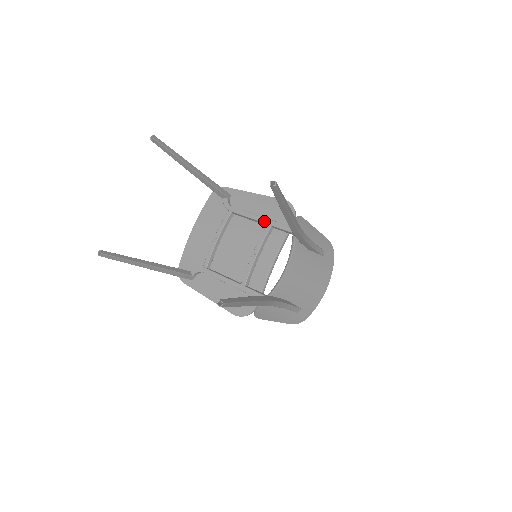
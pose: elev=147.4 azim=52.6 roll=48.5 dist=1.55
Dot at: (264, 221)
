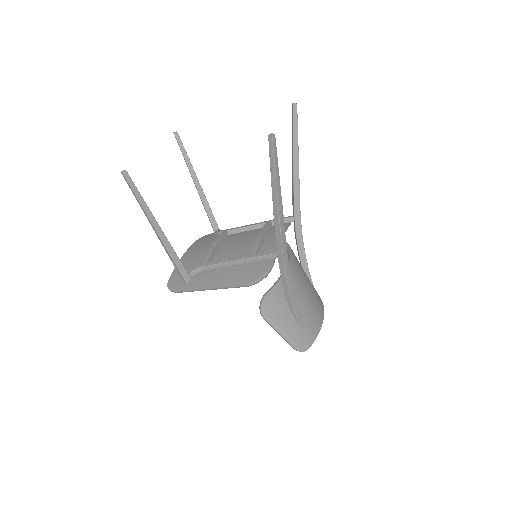
Dot at: (263, 222)
